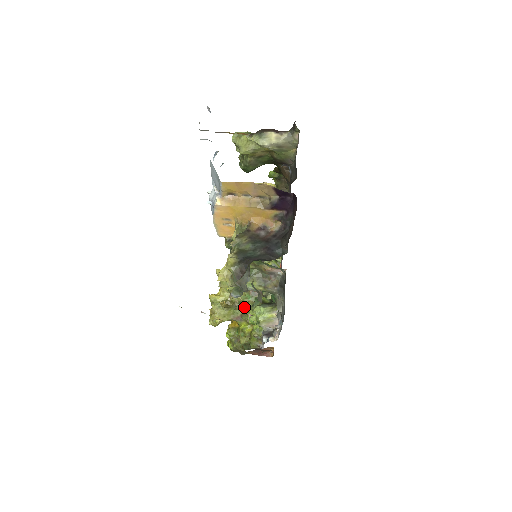
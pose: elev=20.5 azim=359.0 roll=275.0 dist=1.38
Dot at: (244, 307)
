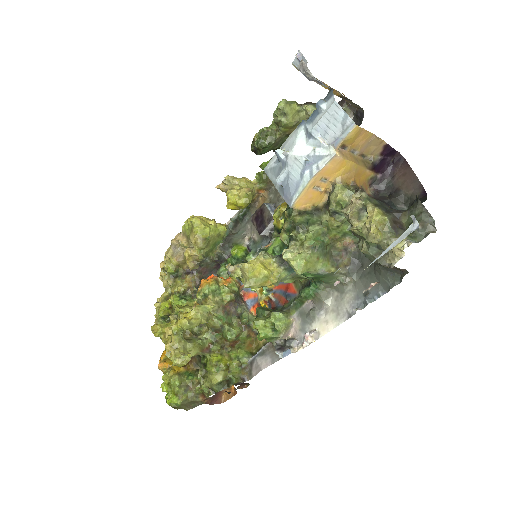
Dot at: (211, 334)
